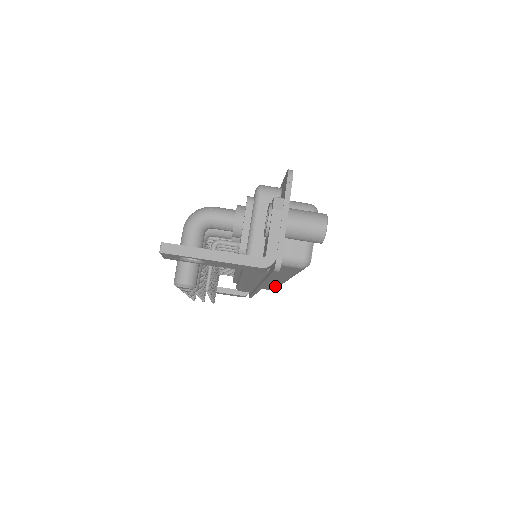
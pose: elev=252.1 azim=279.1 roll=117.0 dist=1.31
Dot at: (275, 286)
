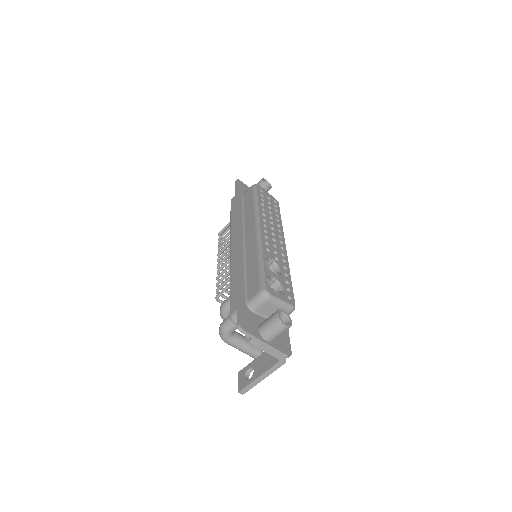
Dot at: occluded
